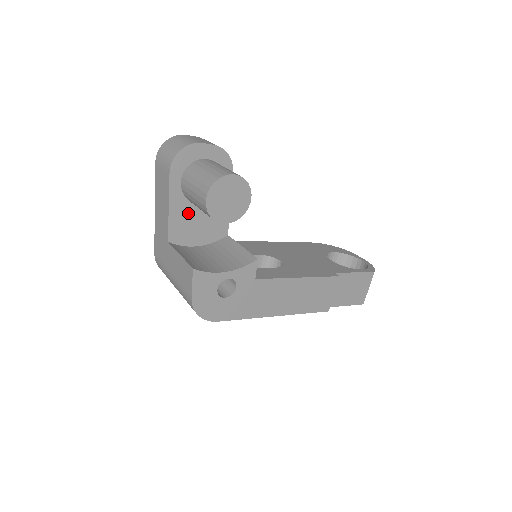
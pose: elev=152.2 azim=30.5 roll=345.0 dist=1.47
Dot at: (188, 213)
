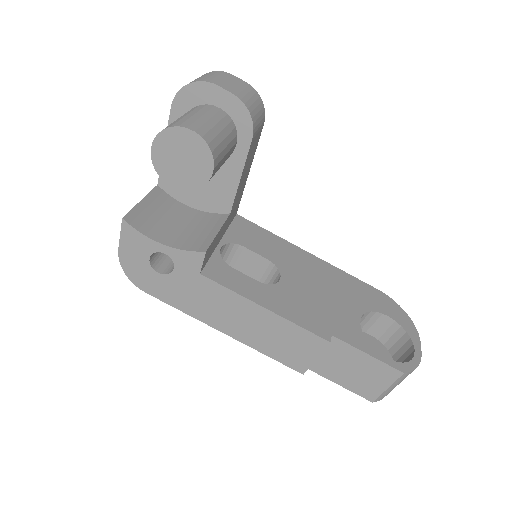
Dot at: occluded
